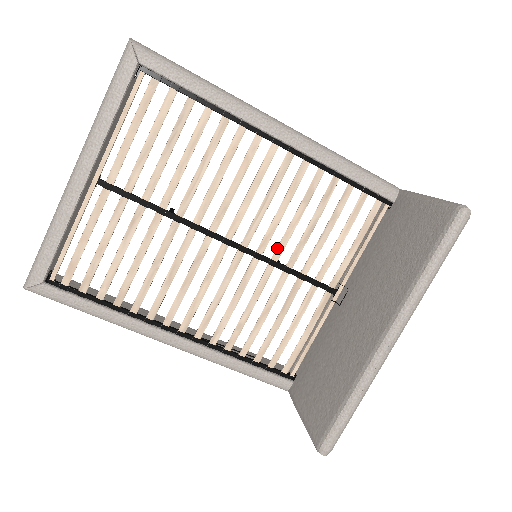
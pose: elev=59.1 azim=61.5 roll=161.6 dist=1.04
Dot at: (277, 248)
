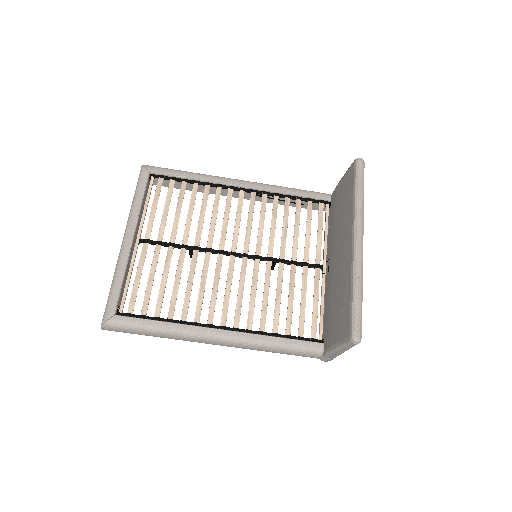
Dot at: (268, 248)
